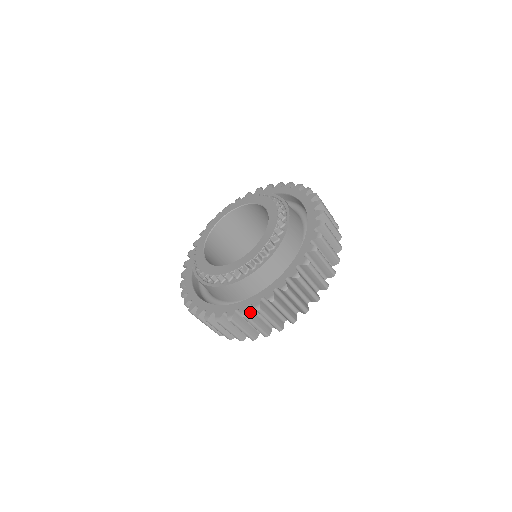
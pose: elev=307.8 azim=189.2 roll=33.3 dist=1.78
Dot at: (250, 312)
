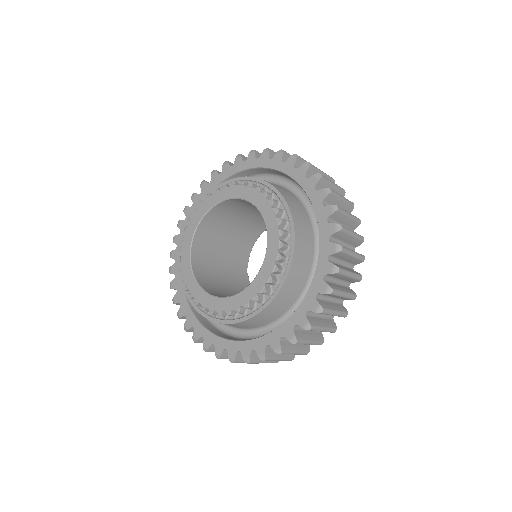
Dot at: (269, 351)
